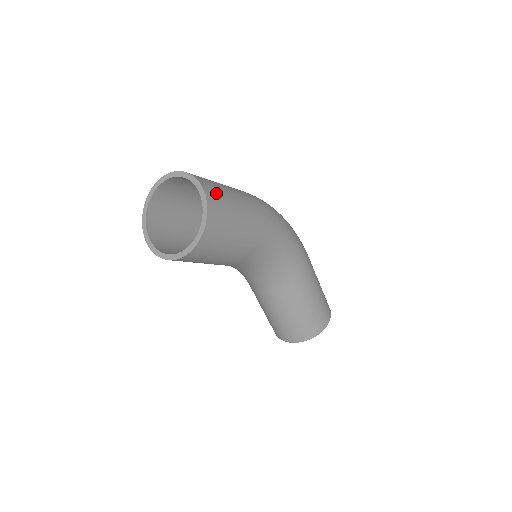
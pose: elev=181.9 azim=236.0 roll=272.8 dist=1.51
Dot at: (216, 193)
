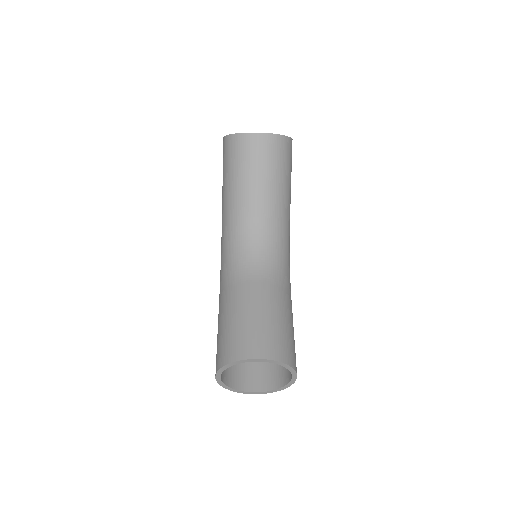
Dot at: occluded
